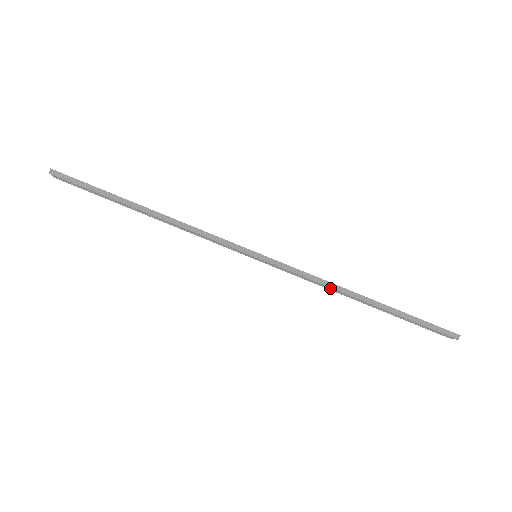
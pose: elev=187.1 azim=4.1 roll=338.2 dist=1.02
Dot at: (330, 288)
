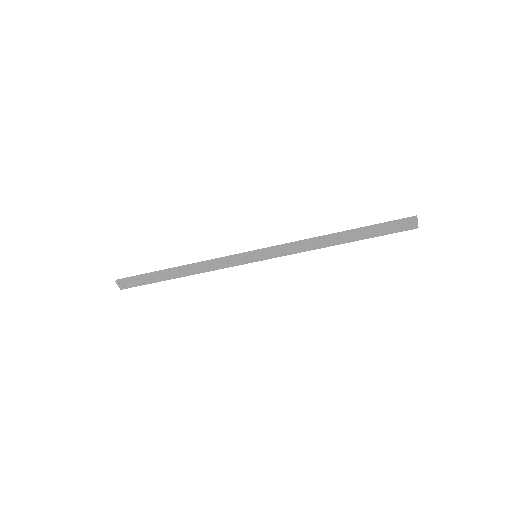
Dot at: (313, 244)
